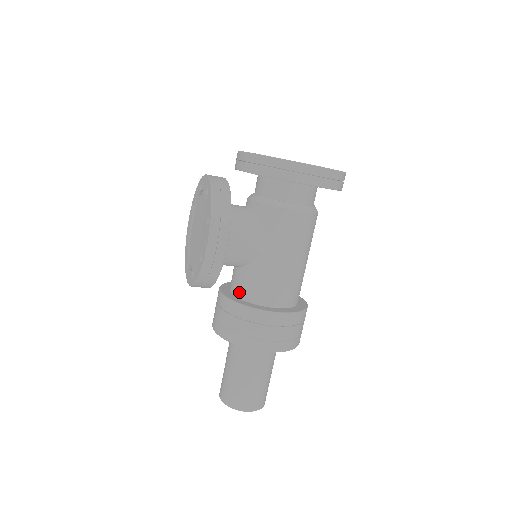
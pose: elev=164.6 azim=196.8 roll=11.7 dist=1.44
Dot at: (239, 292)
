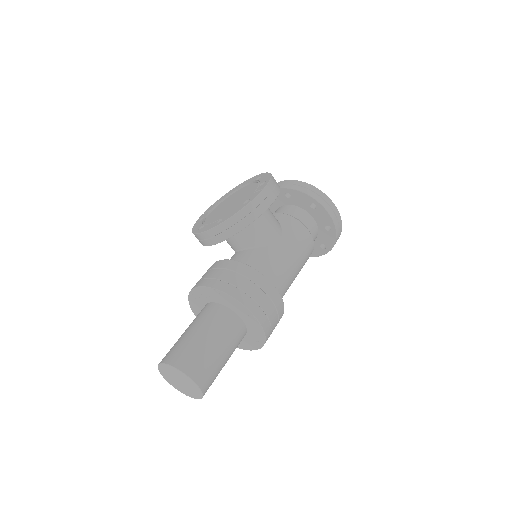
Dot at: occluded
